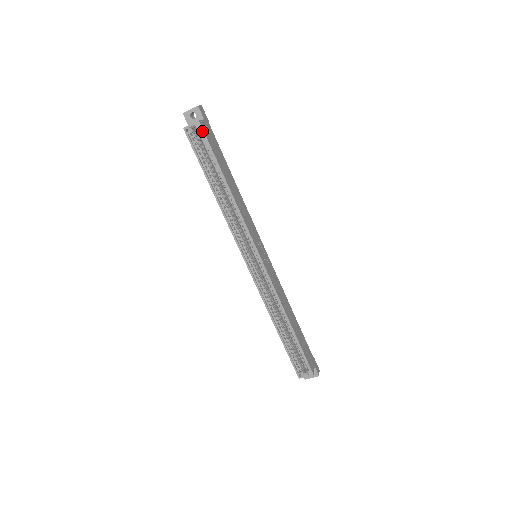
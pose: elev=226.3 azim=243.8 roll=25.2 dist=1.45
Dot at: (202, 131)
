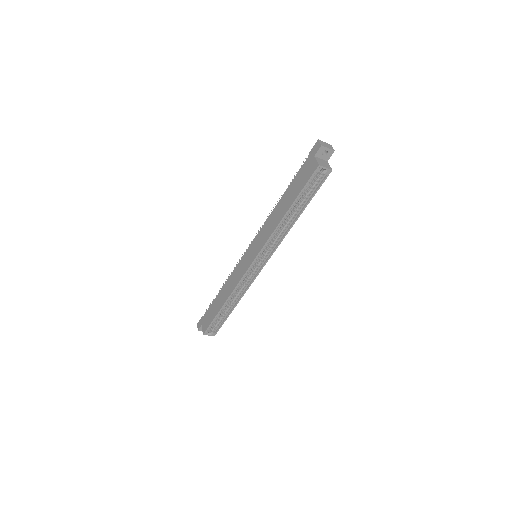
Dot at: (326, 177)
